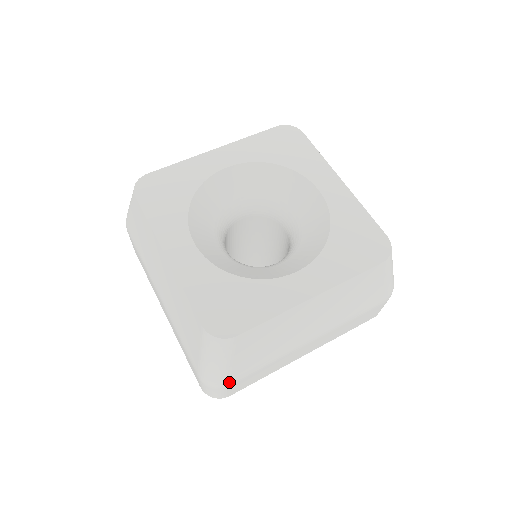
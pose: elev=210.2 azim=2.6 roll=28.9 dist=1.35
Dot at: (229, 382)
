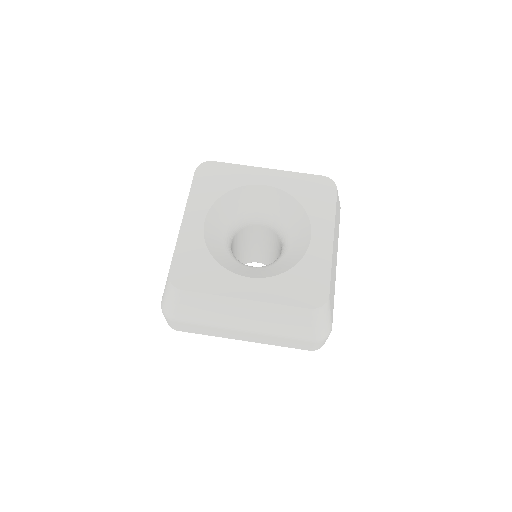
Dot at: occluded
